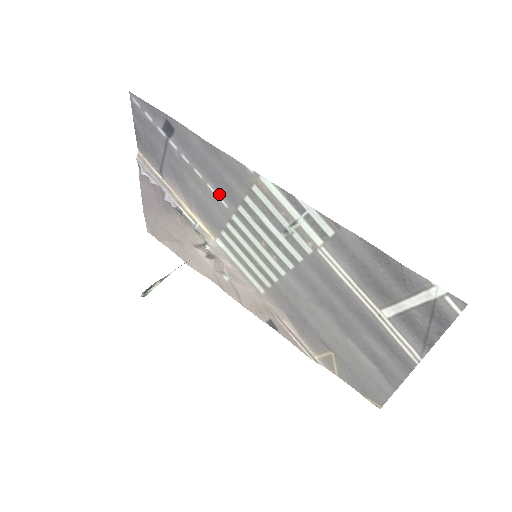
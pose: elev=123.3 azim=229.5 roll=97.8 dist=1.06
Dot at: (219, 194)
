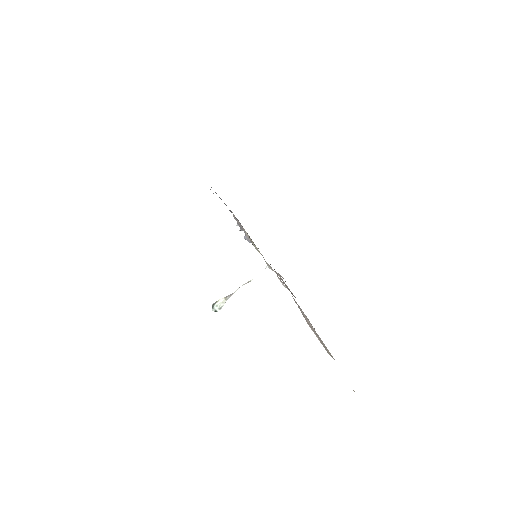
Dot at: occluded
